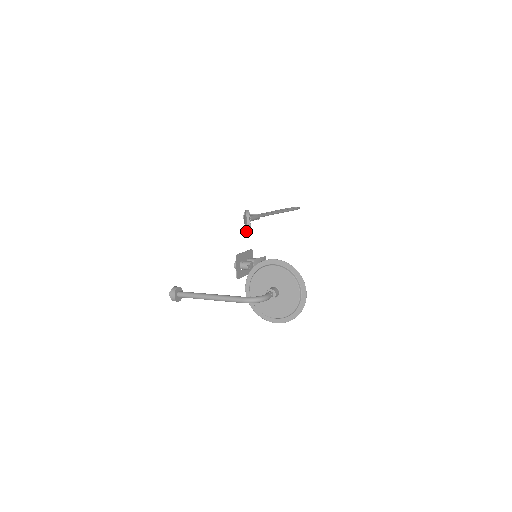
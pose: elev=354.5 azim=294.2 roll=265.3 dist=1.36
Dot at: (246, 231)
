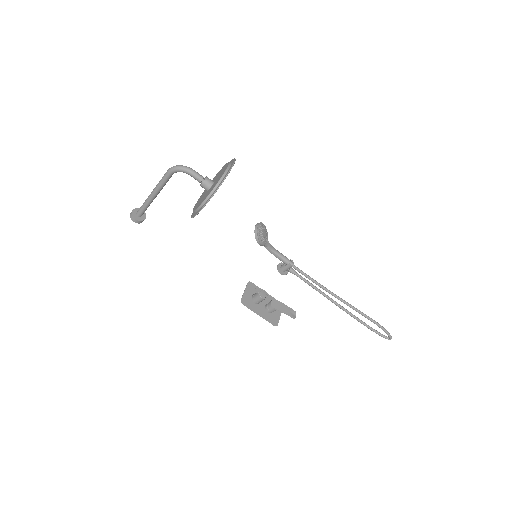
Dot at: occluded
